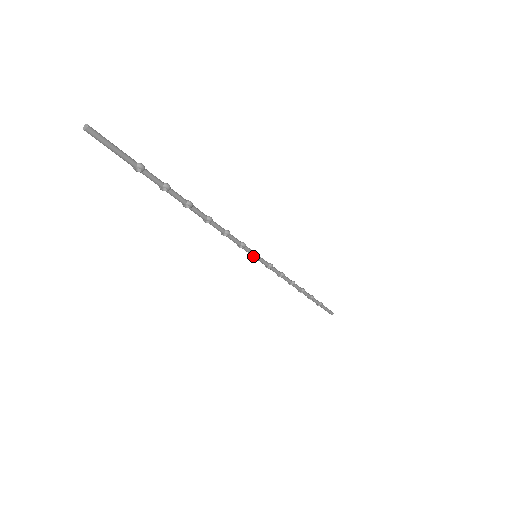
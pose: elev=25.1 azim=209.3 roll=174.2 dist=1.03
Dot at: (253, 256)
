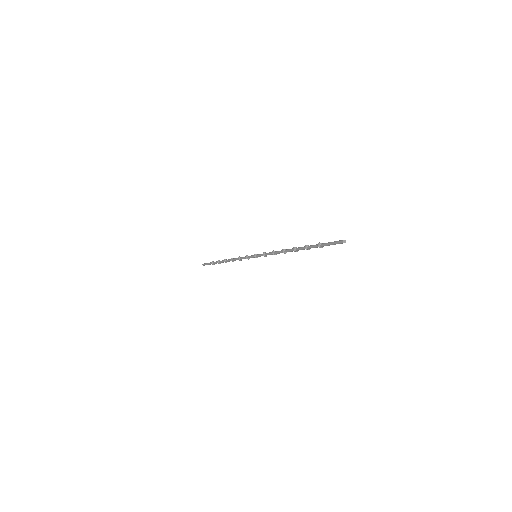
Dot at: (256, 256)
